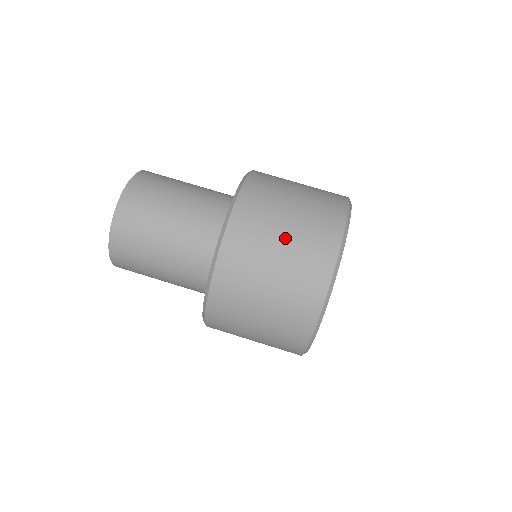
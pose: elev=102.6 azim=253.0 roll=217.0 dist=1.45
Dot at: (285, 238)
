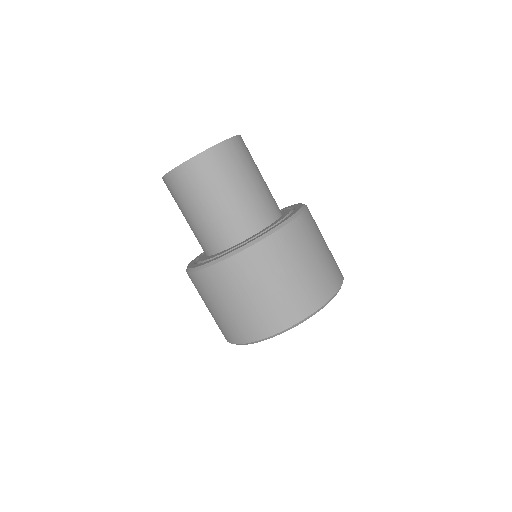
Dot at: (232, 307)
